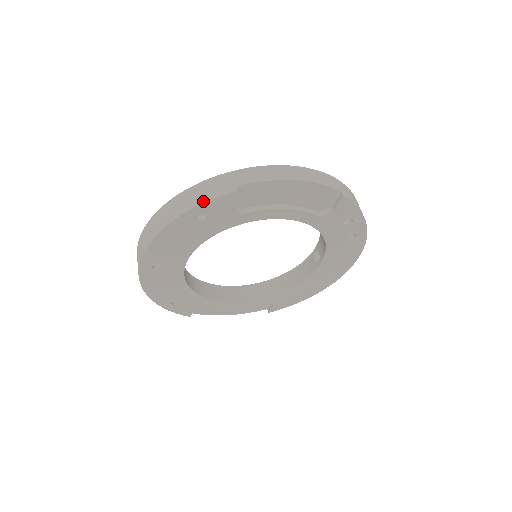
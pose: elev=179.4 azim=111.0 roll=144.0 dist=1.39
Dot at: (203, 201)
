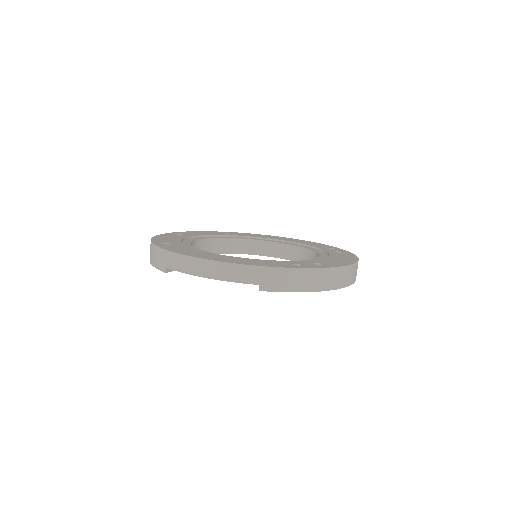
Dot at: (154, 265)
